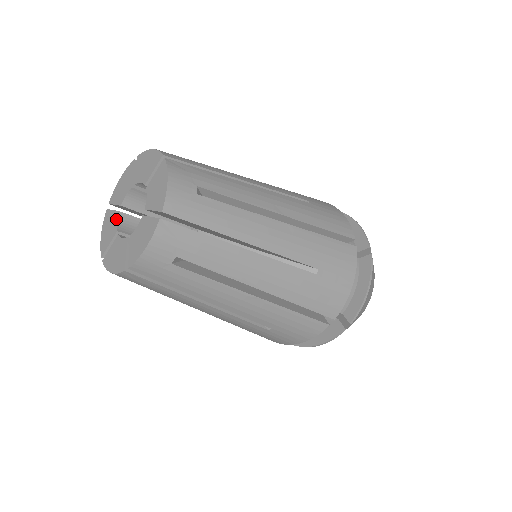
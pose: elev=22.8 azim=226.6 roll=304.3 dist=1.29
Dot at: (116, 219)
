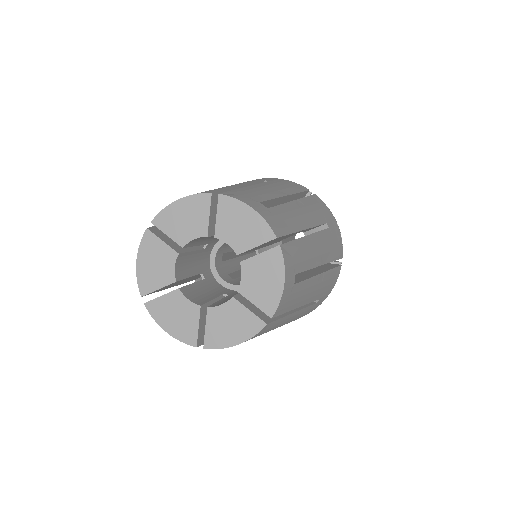
Dot at: (173, 262)
